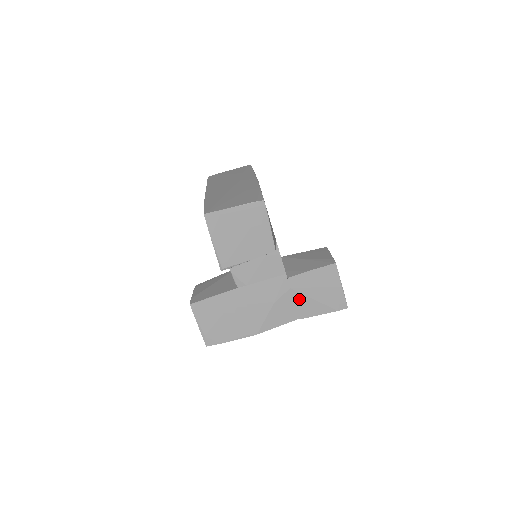
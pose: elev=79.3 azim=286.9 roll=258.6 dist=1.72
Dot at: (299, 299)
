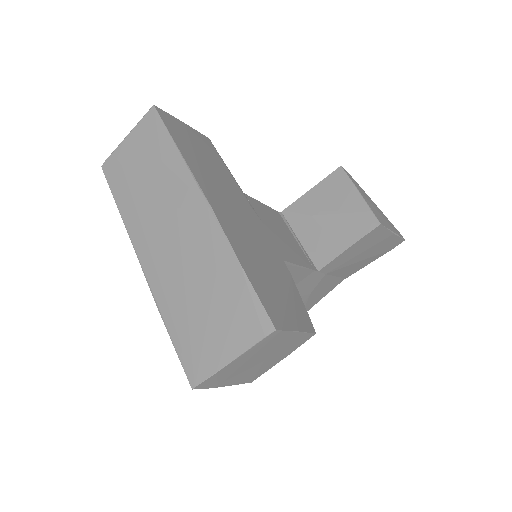
Dot at: (340, 272)
